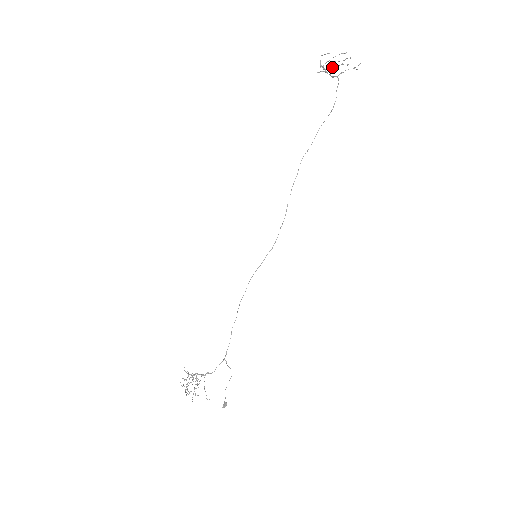
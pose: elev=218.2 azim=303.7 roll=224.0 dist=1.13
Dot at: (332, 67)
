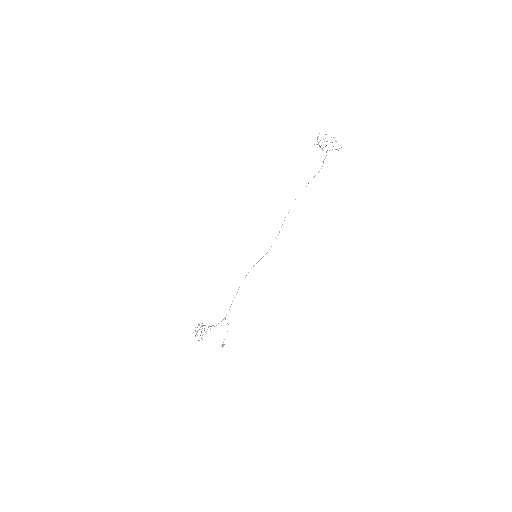
Dot at: occluded
